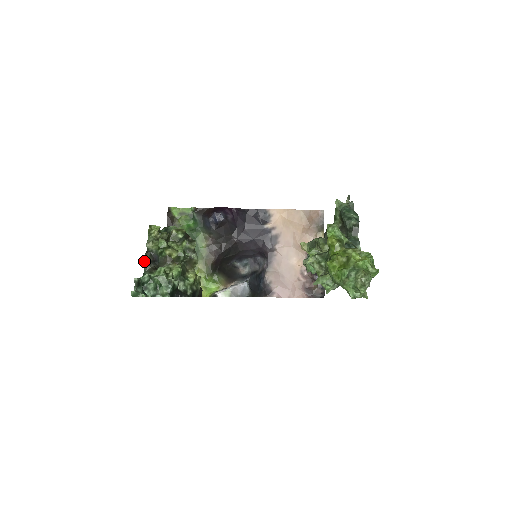
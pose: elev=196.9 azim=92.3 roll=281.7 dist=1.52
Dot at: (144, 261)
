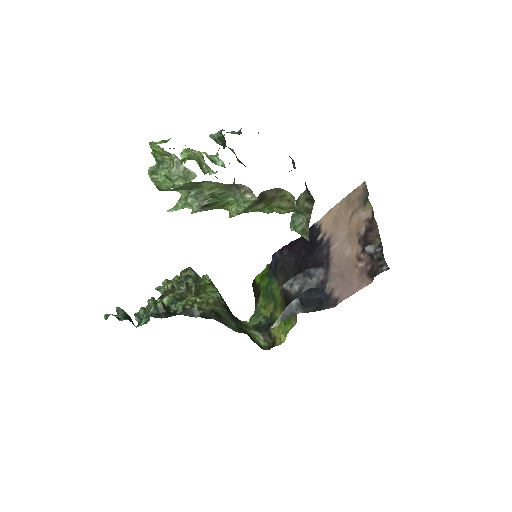
Dot at: occluded
